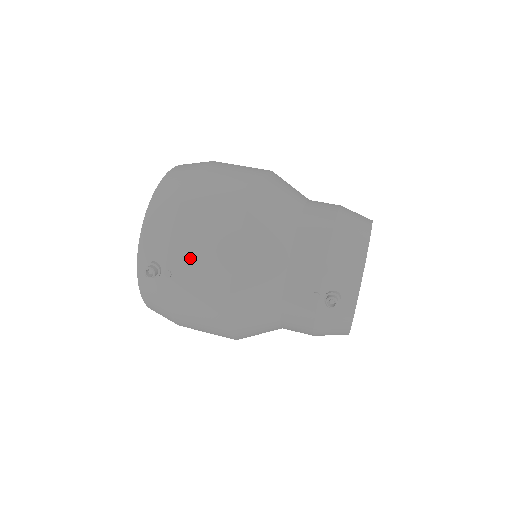
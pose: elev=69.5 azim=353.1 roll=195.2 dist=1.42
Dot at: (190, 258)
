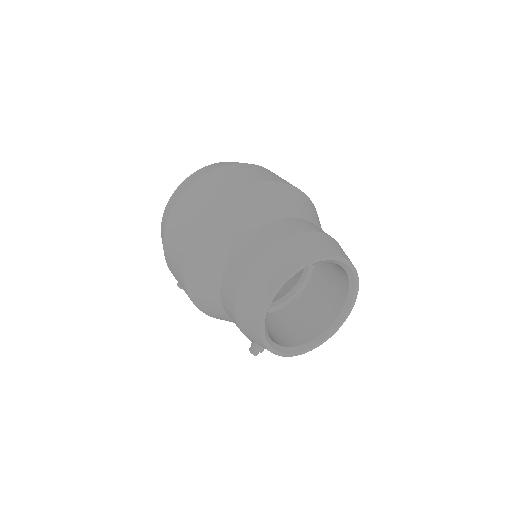
Dot at: occluded
